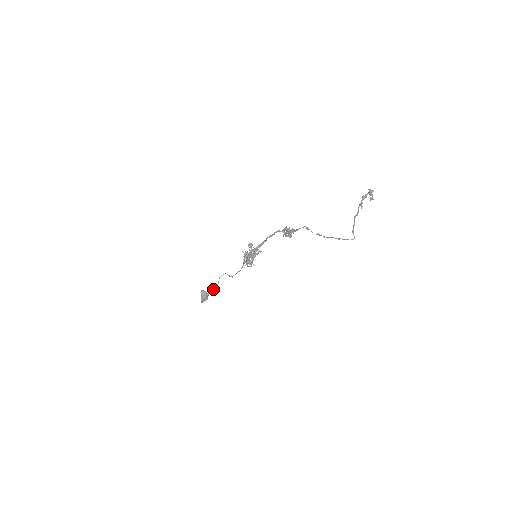
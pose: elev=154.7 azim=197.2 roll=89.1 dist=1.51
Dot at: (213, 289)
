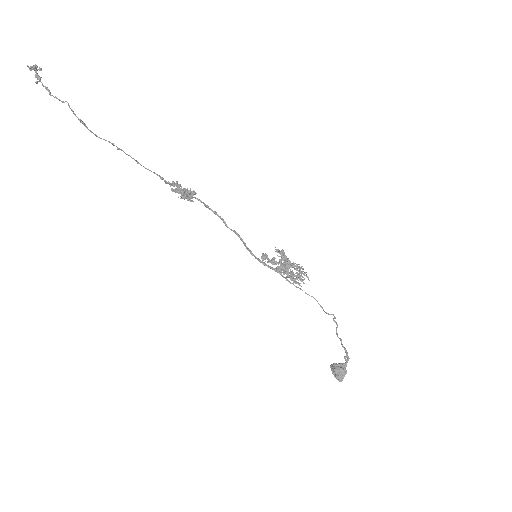
Dot at: (346, 354)
